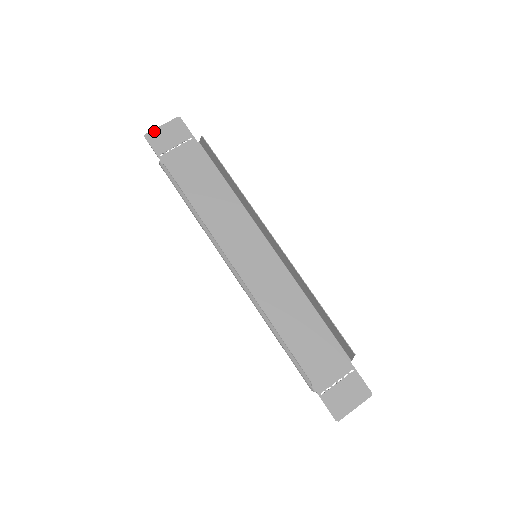
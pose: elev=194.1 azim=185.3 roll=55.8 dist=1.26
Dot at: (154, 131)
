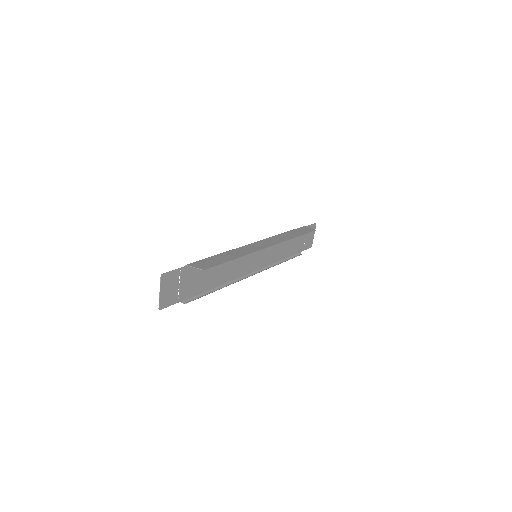
Dot at: (160, 301)
